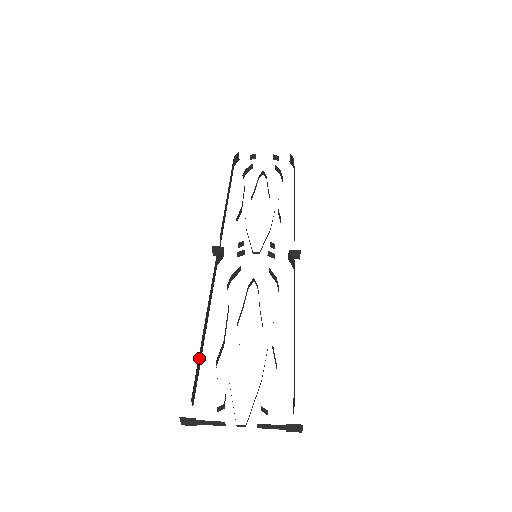
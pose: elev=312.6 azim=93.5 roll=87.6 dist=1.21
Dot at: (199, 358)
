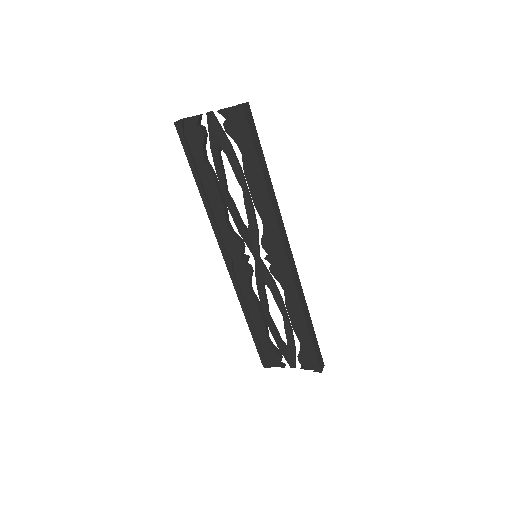
Dot at: (198, 164)
